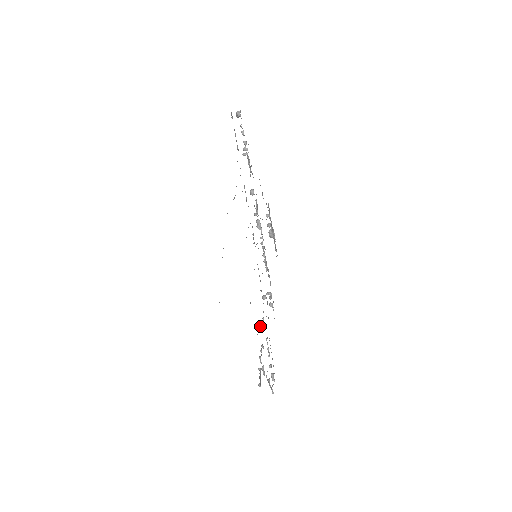
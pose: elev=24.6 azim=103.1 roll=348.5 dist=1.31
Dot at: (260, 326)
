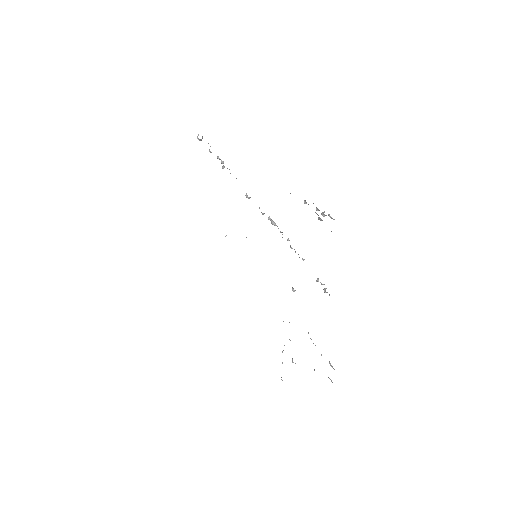
Dot at: occluded
